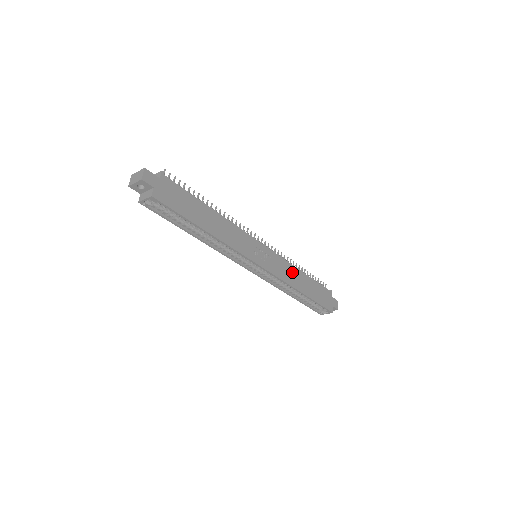
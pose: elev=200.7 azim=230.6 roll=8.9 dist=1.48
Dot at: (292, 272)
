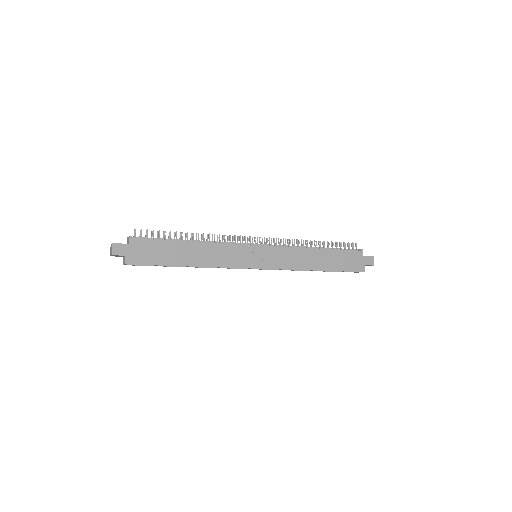
Dot at: (301, 255)
